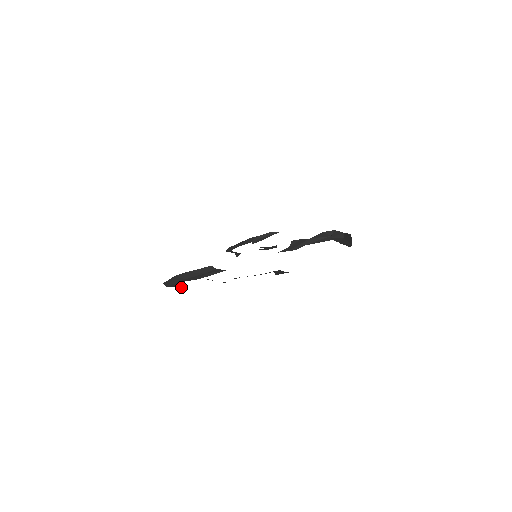
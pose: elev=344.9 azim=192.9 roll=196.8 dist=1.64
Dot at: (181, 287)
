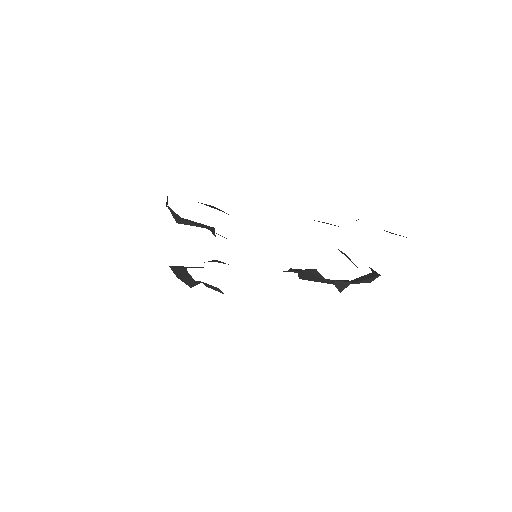
Dot at: occluded
